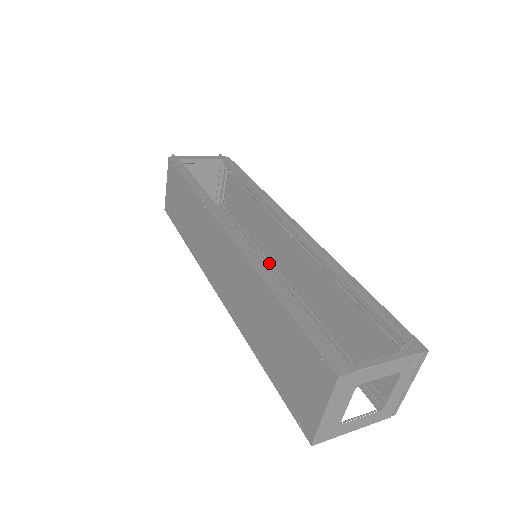
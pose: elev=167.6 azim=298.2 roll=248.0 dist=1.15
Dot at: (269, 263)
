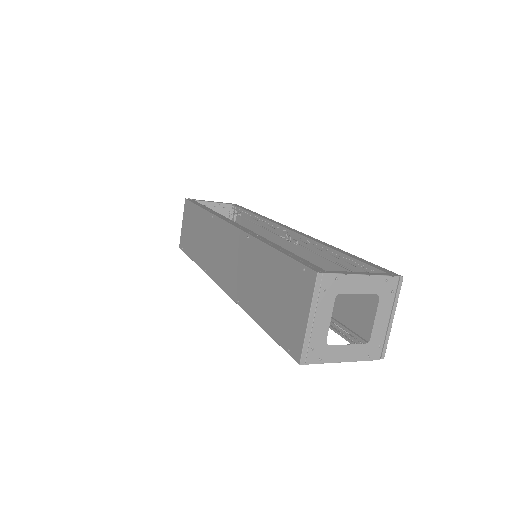
Dot at: occluded
